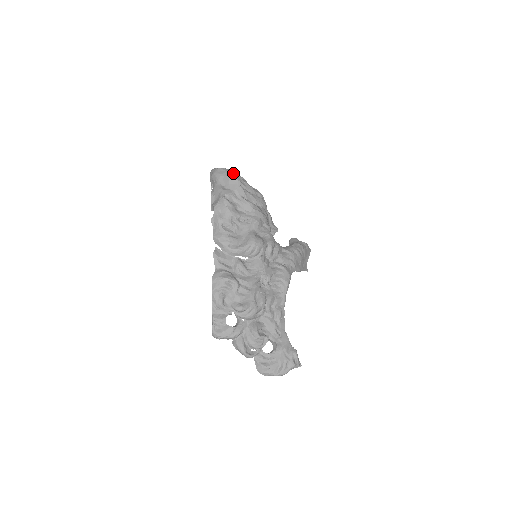
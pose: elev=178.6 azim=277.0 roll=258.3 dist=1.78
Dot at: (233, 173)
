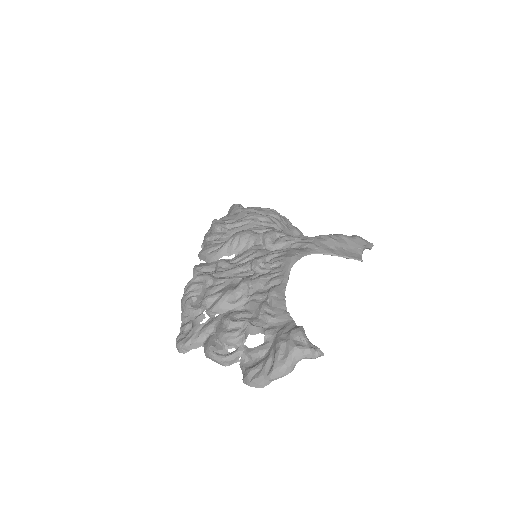
Dot at: occluded
